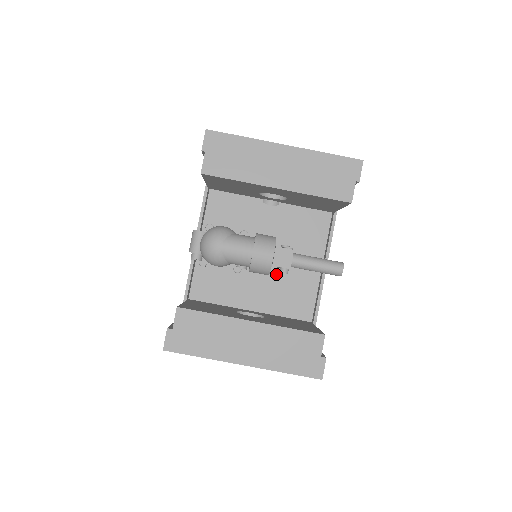
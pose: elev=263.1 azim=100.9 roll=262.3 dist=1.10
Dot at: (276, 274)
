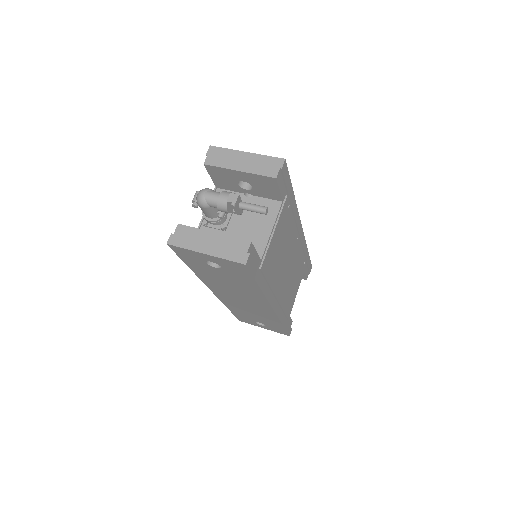
Dot at: (245, 232)
